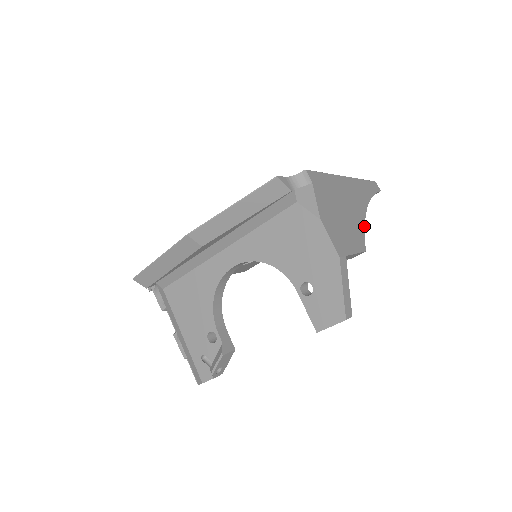
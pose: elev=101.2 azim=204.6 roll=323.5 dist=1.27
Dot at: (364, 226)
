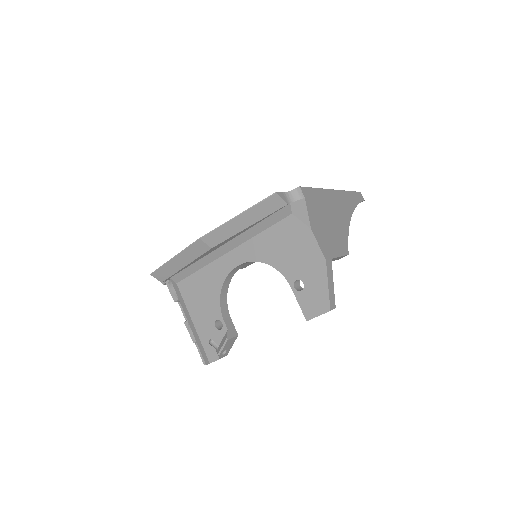
Dot at: (348, 233)
